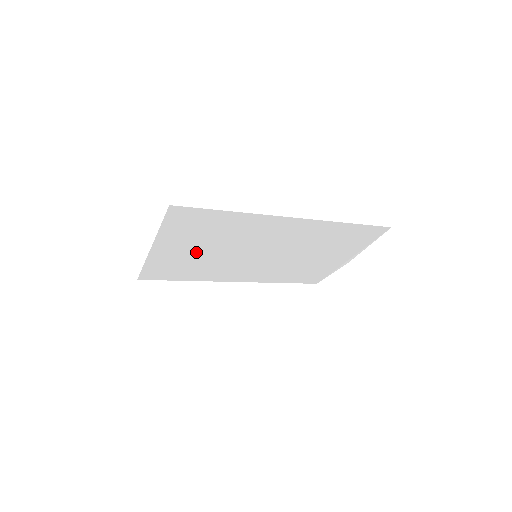
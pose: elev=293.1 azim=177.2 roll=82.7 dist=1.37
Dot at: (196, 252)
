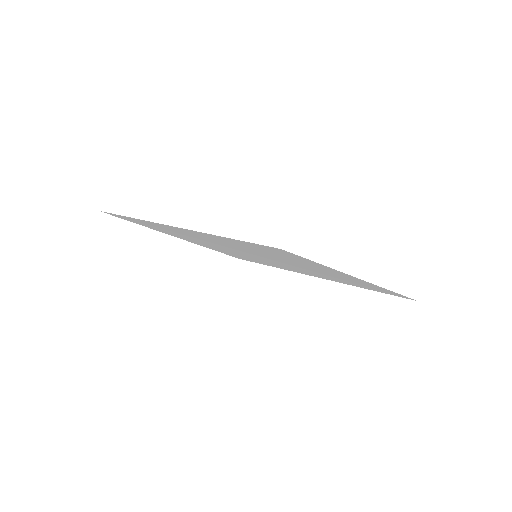
Dot at: (209, 245)
